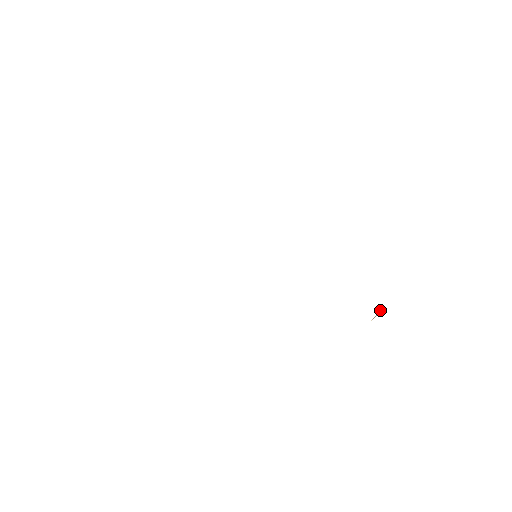
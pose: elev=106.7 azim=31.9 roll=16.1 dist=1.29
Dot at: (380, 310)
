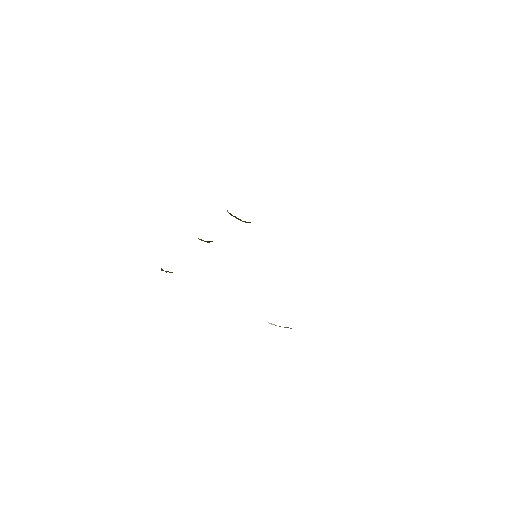
Dot at: occluded
